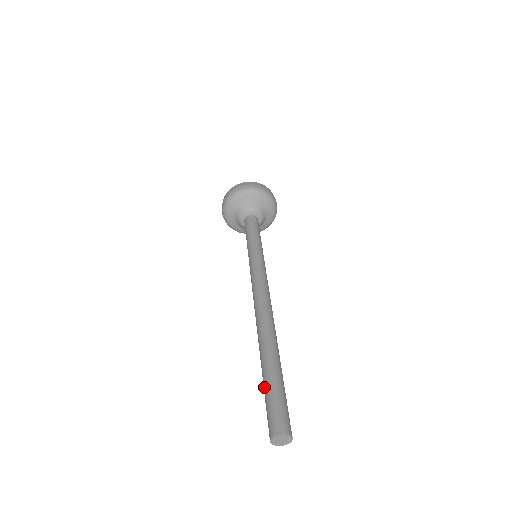
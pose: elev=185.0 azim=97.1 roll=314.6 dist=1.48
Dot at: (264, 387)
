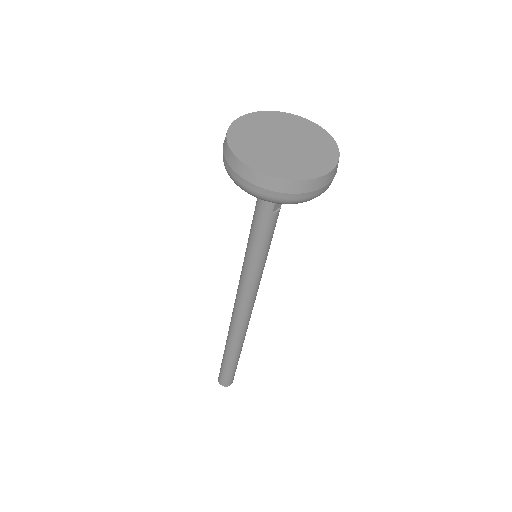
Dot at: (226, 368)
